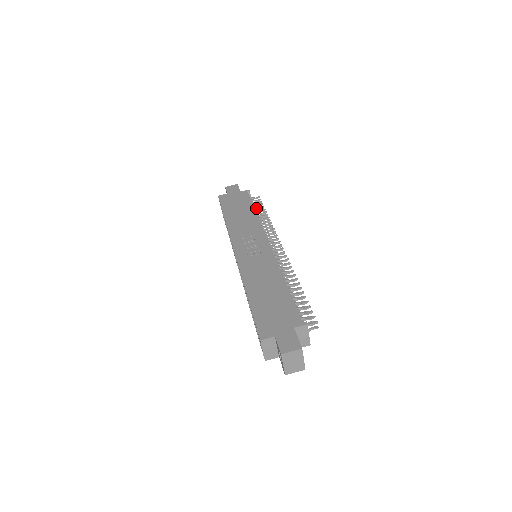
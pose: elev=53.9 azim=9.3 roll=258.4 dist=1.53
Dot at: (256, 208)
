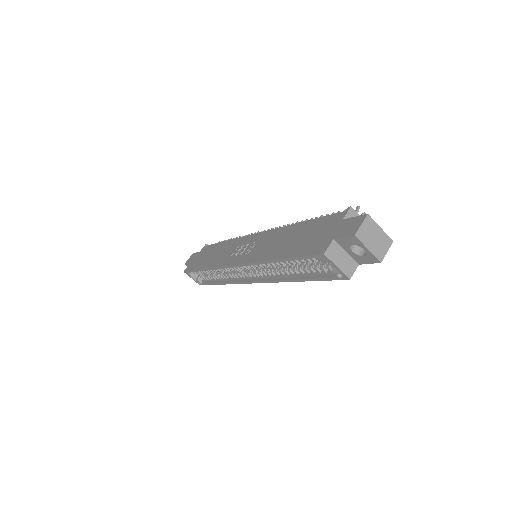
Dot at: occluded
